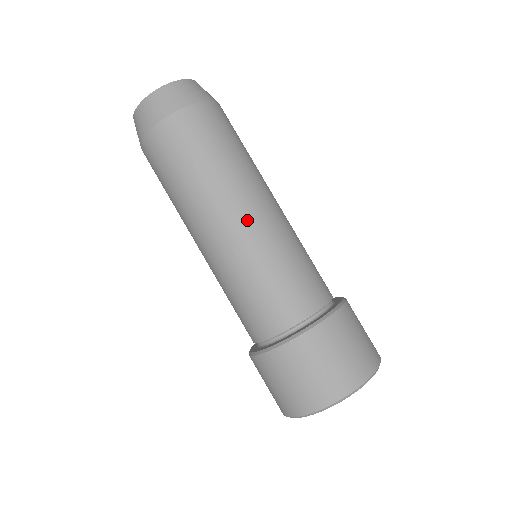
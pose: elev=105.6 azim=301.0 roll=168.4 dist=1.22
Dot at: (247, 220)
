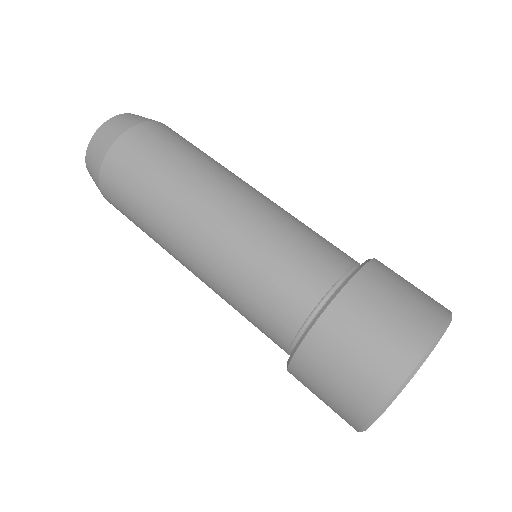
Dot at: (248, 191)
